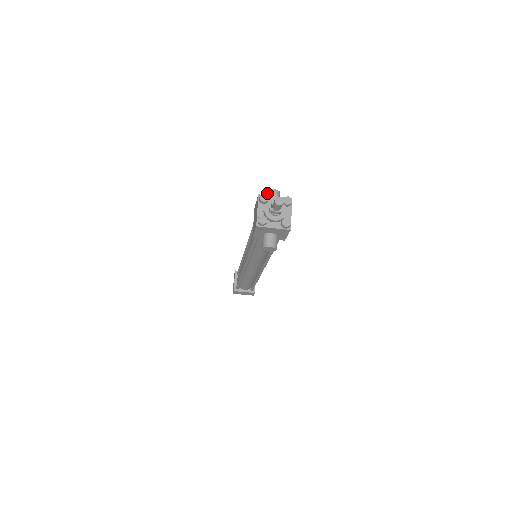
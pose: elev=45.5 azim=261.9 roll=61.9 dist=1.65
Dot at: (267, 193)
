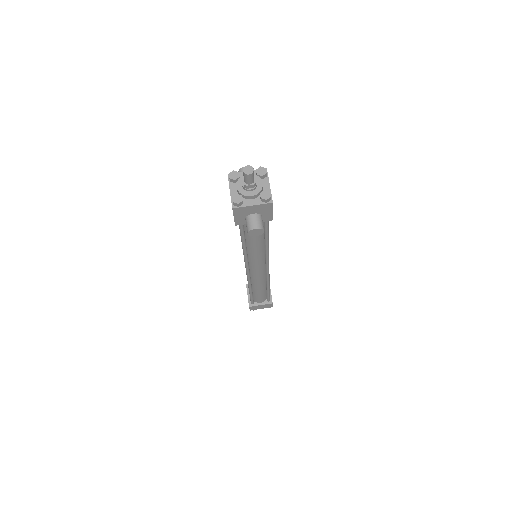
Dot at: occluded
